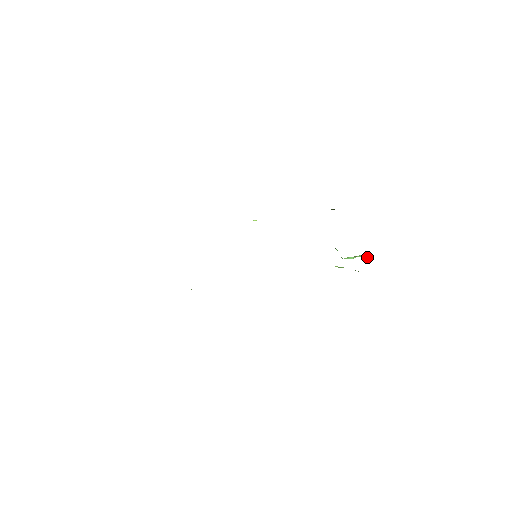
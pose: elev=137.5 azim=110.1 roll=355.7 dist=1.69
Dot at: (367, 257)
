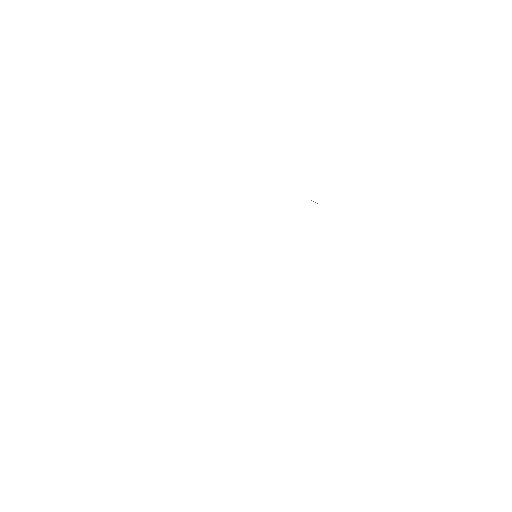
Dot at: occluded
